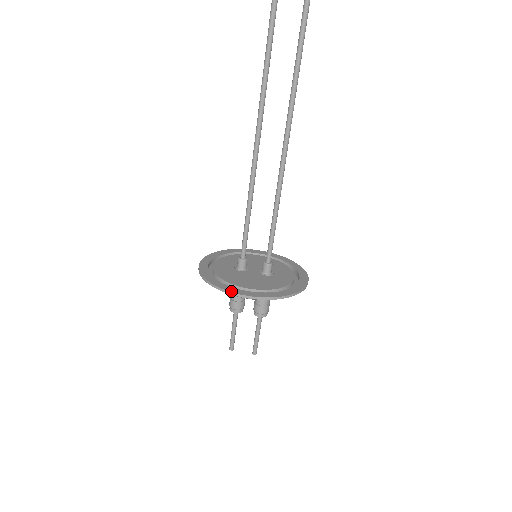
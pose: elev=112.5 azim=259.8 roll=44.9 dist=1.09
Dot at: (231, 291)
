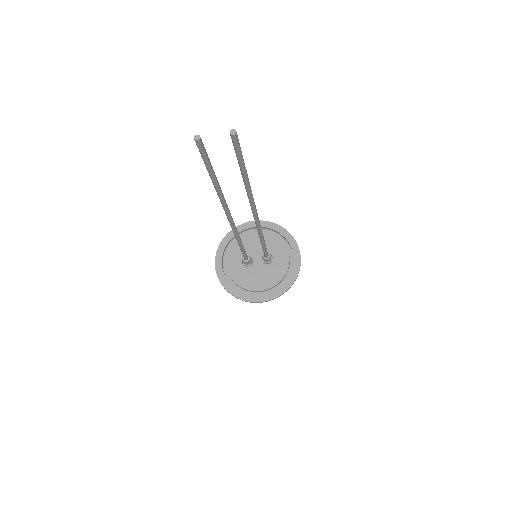
Dot at: (250, 301)
